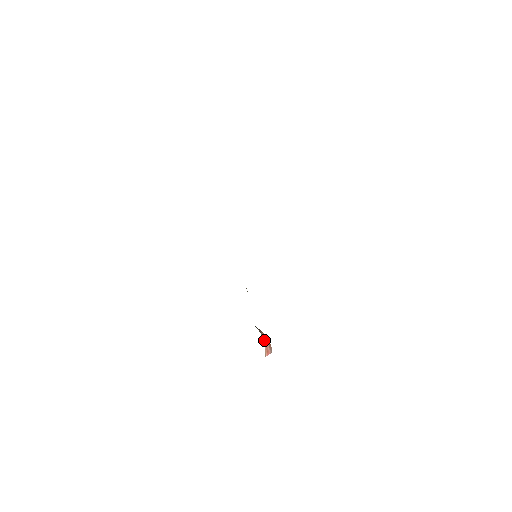
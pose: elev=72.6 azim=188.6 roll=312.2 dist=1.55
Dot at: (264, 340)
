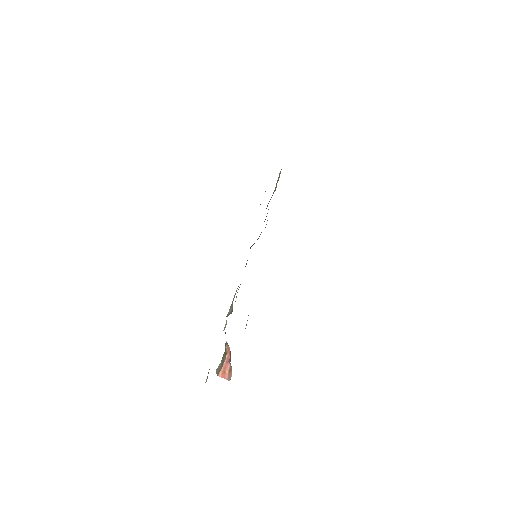
Dot at: (226, 352)
